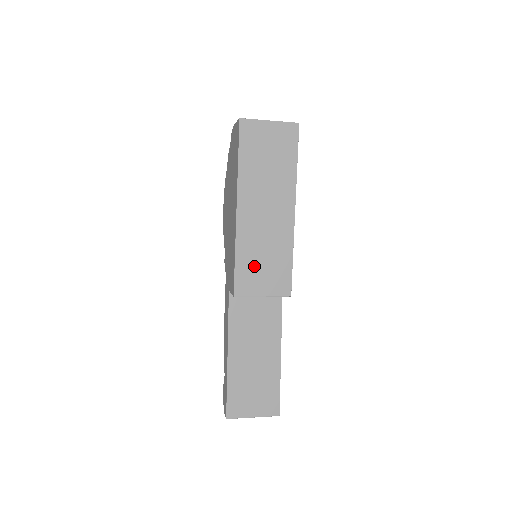
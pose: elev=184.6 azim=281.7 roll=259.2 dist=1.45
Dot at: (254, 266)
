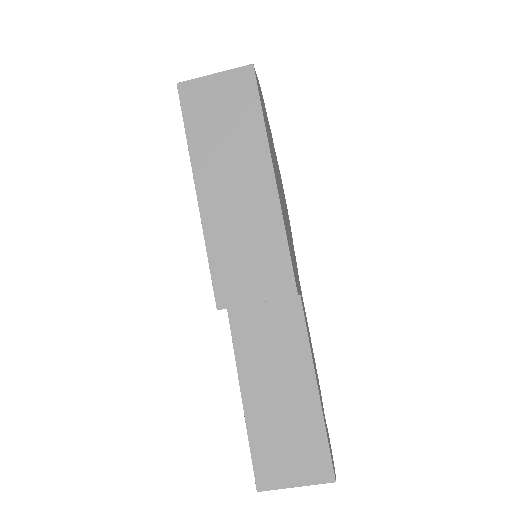
Dot at: (235, 263)
